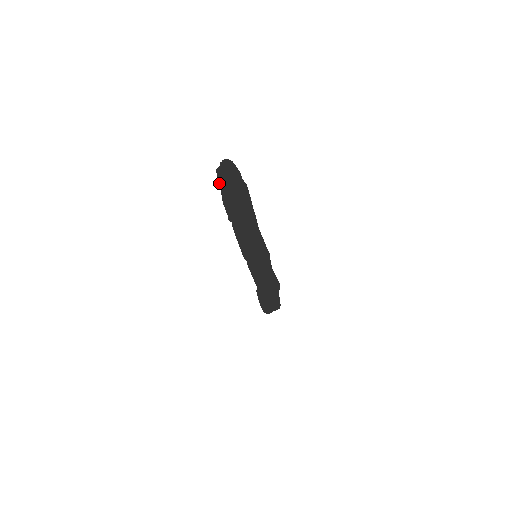
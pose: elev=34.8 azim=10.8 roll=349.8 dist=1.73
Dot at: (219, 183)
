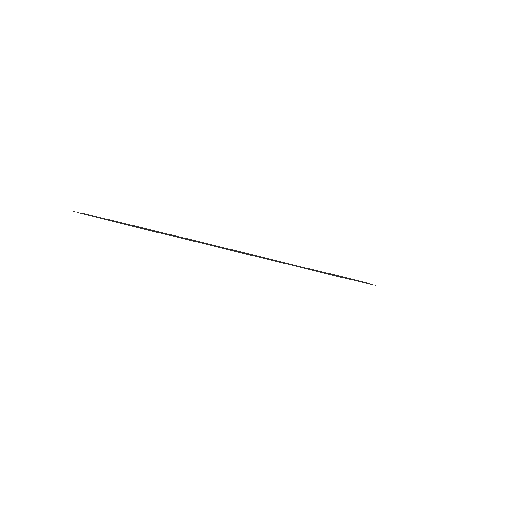
Dot at: occluded
